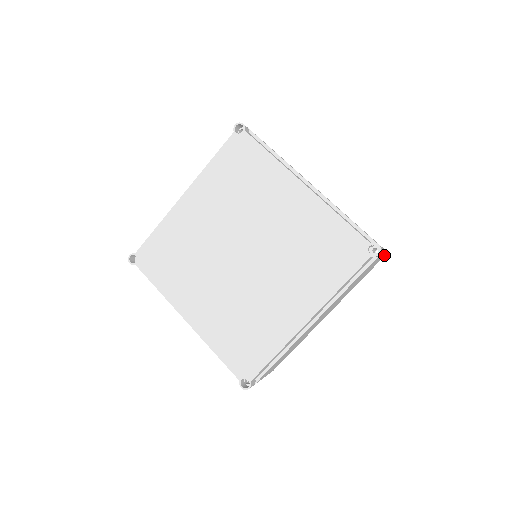
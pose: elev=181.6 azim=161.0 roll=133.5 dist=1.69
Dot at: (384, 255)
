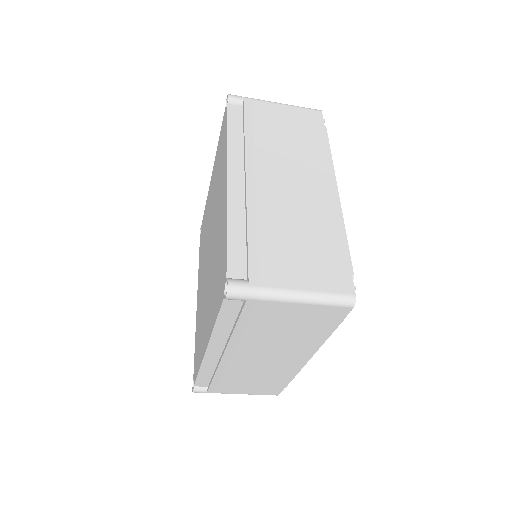
Dot at: (315, 110)
